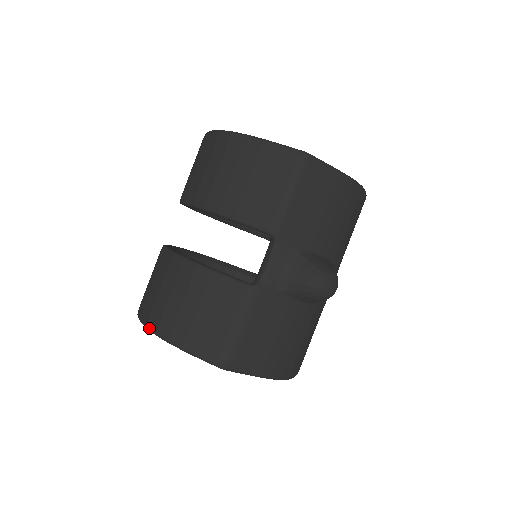
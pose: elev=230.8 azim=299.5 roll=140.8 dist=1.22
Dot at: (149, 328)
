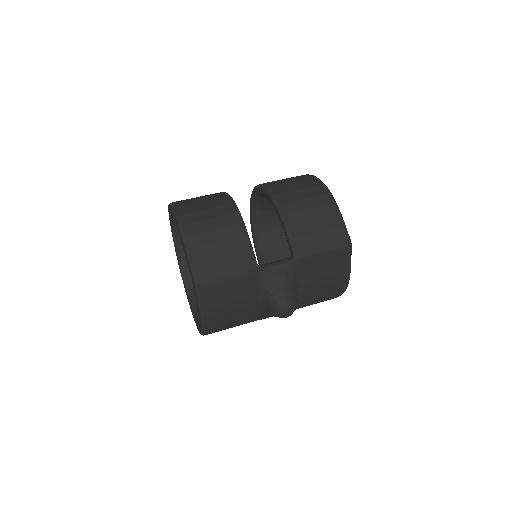
Dot at: (179, 219)
